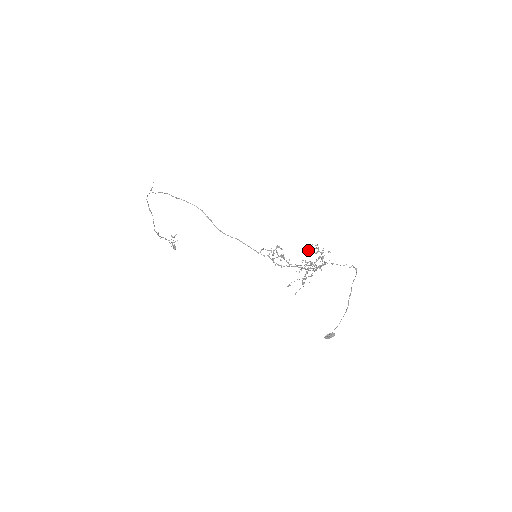
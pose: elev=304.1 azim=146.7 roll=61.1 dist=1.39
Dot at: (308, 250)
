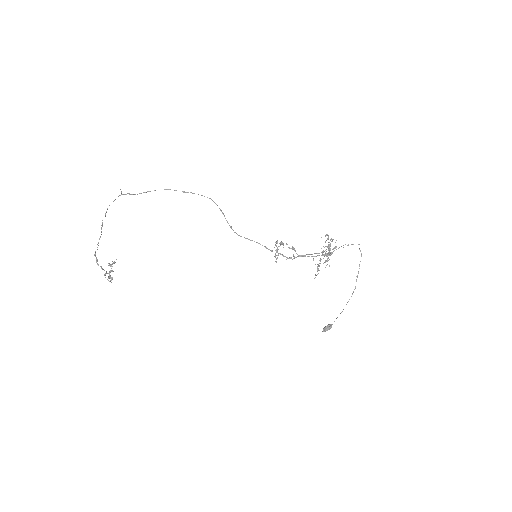
Dot at: occluded
